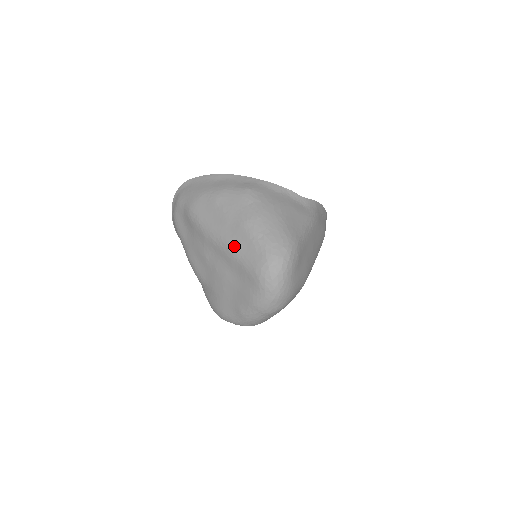
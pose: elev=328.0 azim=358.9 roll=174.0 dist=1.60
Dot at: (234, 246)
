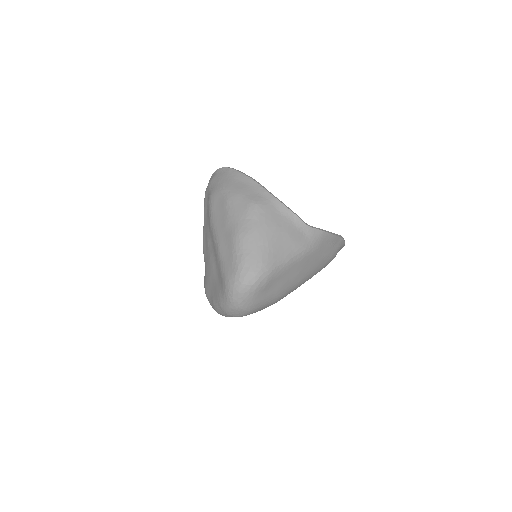
Dot at: (221, 250)
